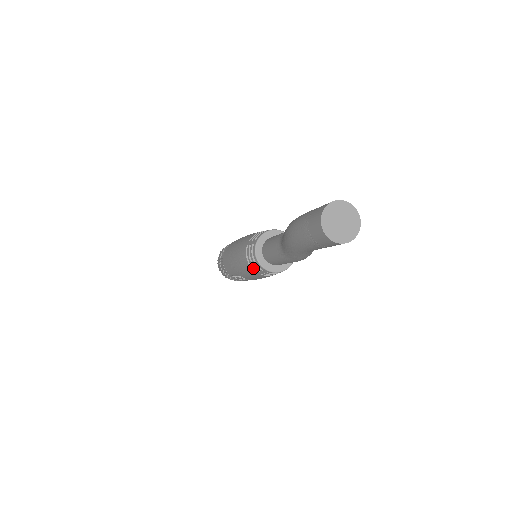
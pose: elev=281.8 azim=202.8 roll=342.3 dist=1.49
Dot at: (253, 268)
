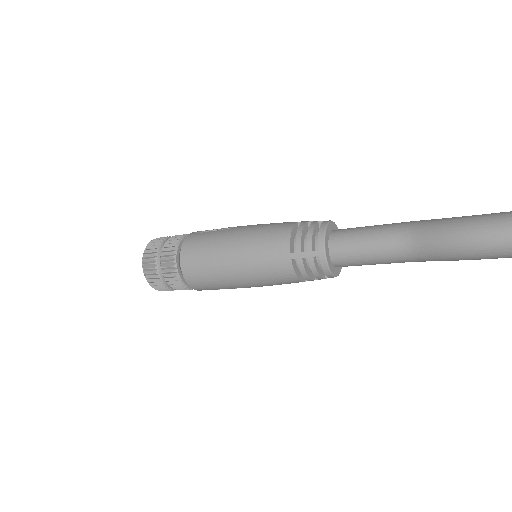
Dot at: (302, 280)
